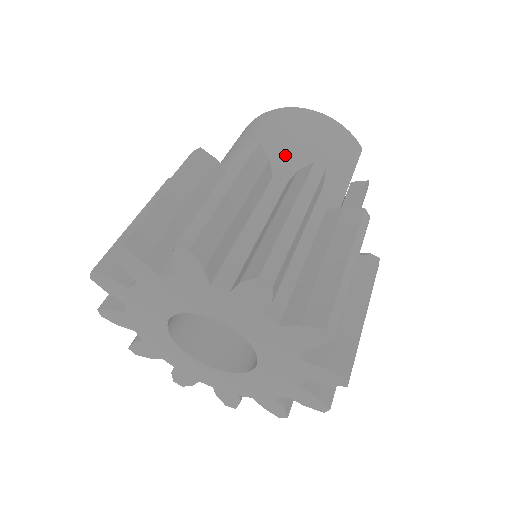
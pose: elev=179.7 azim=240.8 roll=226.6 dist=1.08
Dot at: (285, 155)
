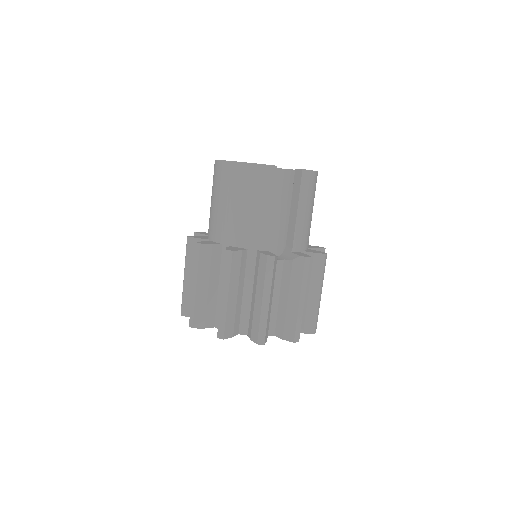
Dot at: (225, 221)
